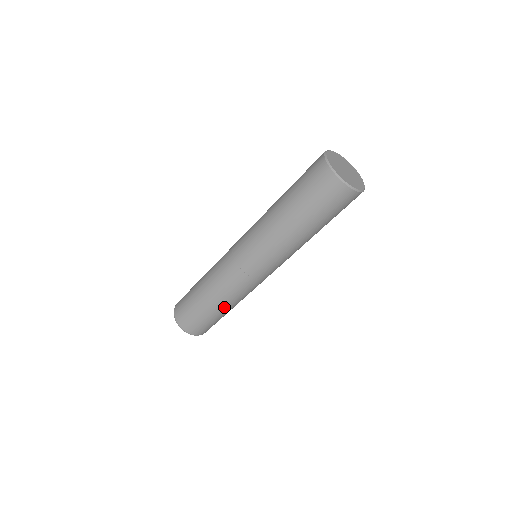
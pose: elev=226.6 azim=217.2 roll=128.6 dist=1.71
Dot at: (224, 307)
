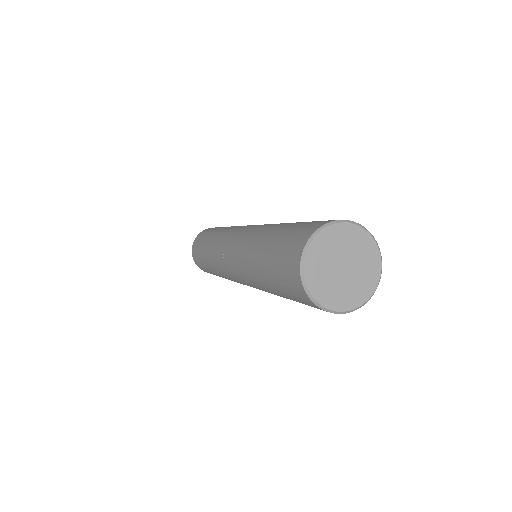
Dot at: occluded
